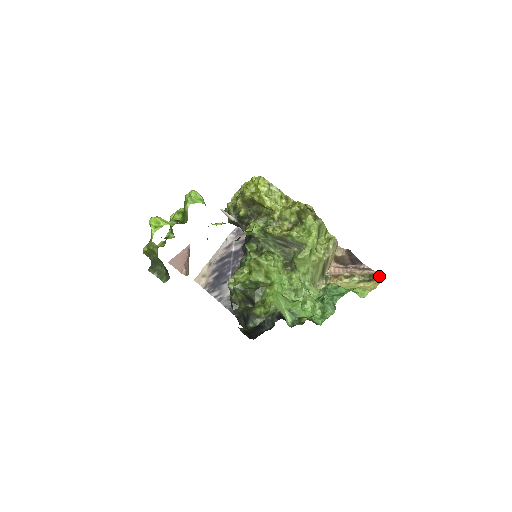
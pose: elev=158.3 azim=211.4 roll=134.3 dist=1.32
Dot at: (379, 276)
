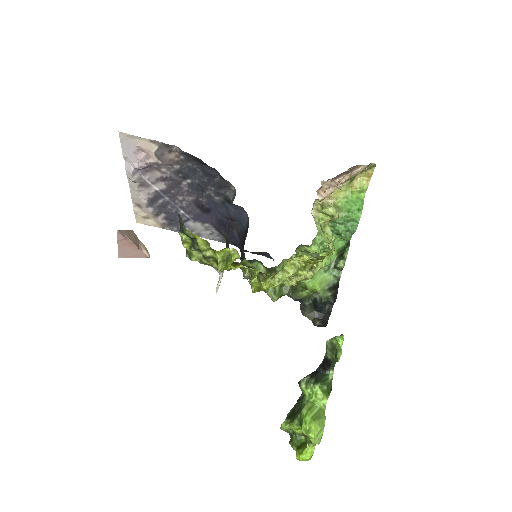
Dot at: (369, 165)
